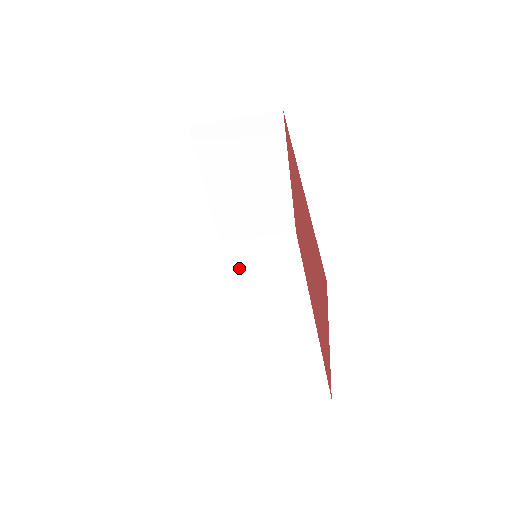
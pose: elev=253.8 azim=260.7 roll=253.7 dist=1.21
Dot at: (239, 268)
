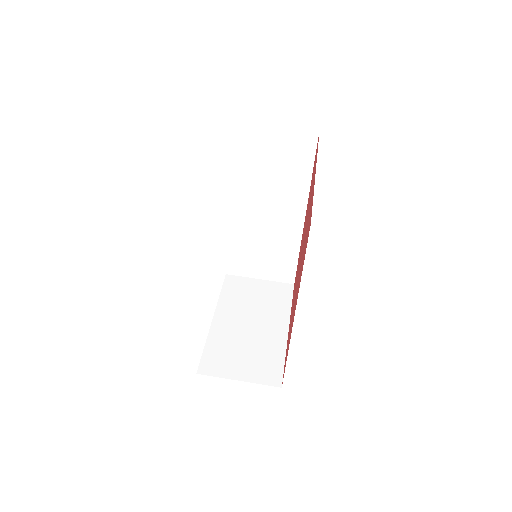
Dot at: occluded
